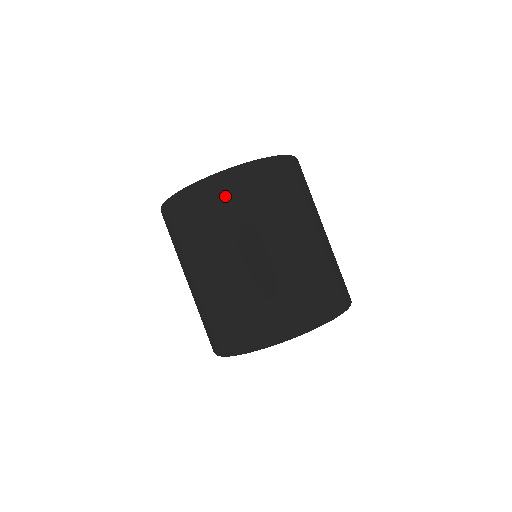
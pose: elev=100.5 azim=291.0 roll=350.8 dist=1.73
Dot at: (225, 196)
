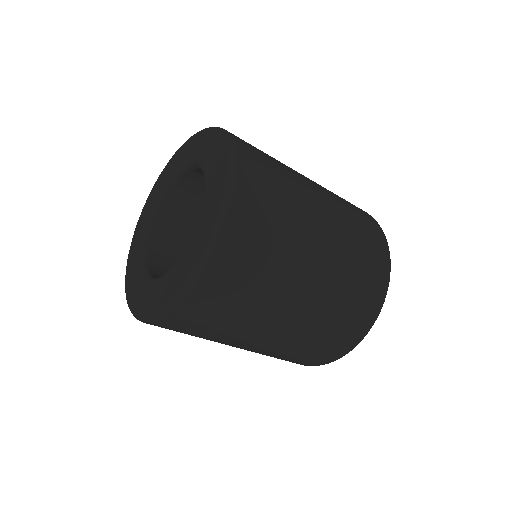
Dot at: (218, 296)
